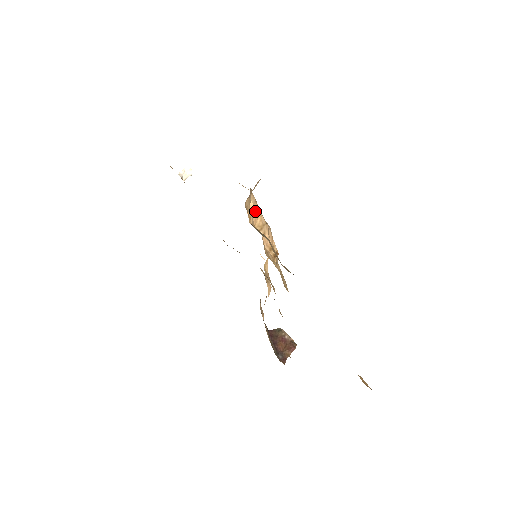
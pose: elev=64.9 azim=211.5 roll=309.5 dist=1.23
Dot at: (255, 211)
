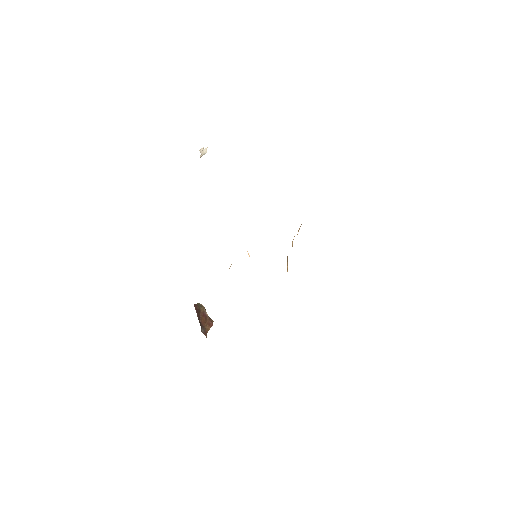
Dot at: occluded
